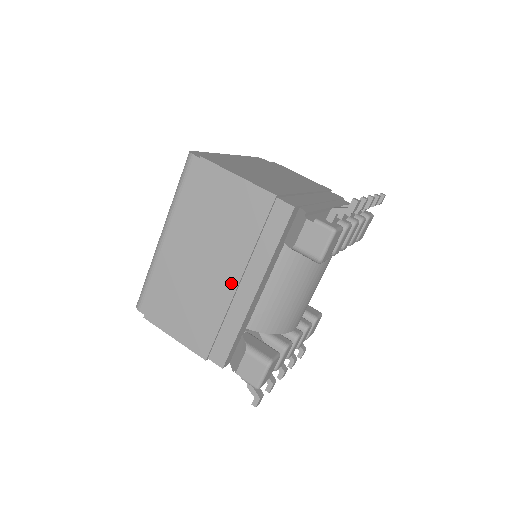
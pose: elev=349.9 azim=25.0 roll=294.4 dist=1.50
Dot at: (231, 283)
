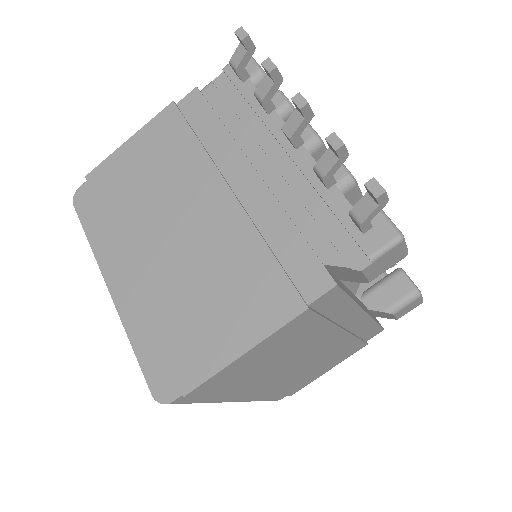
Dot at: (339, 338)
